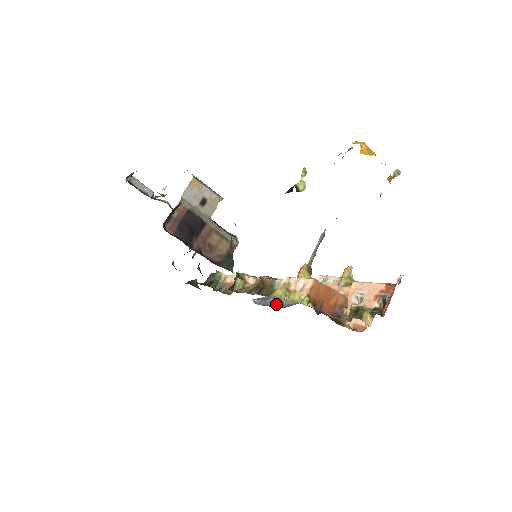
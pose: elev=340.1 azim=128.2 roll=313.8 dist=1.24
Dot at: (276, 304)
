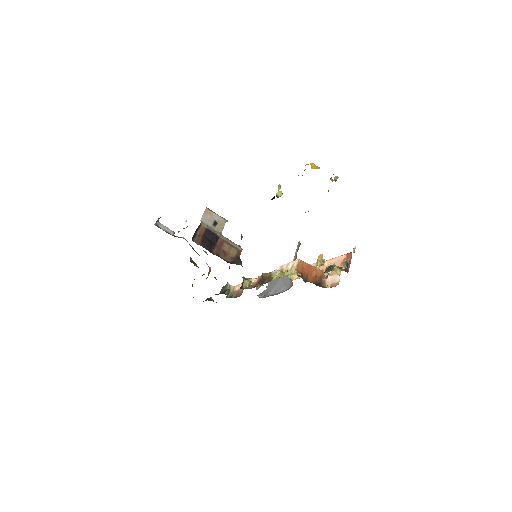
Dot at: (275, 294)
